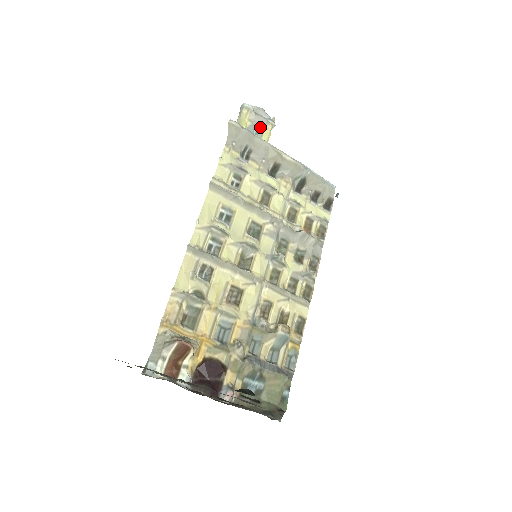
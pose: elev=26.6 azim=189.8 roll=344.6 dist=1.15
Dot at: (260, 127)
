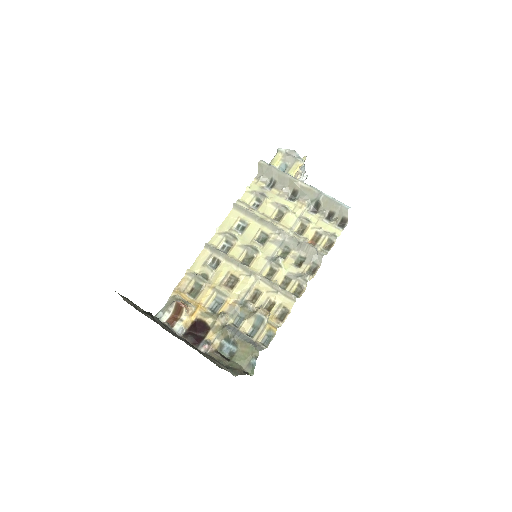
Dot at: (290, 164)
